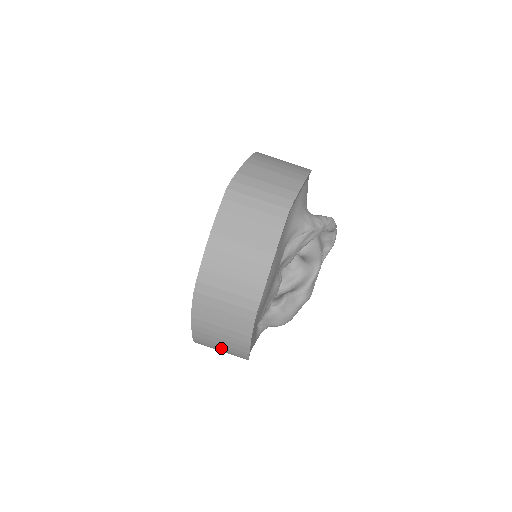
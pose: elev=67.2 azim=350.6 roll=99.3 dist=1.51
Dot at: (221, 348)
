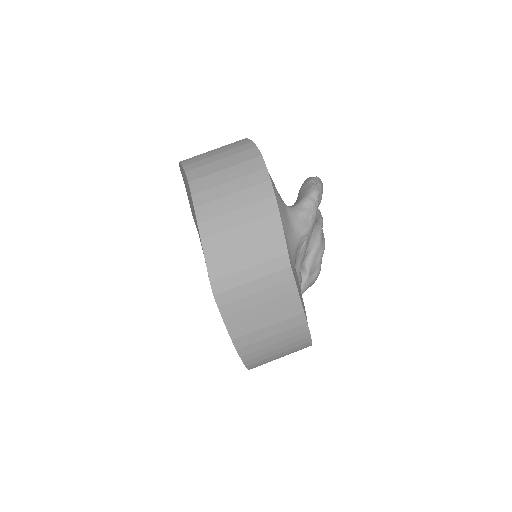
Dot at: occluded
